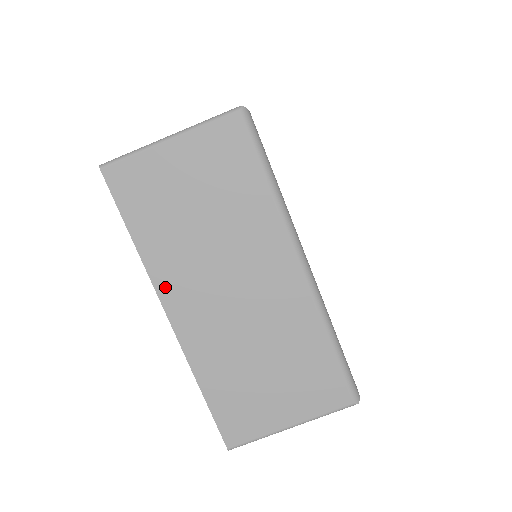
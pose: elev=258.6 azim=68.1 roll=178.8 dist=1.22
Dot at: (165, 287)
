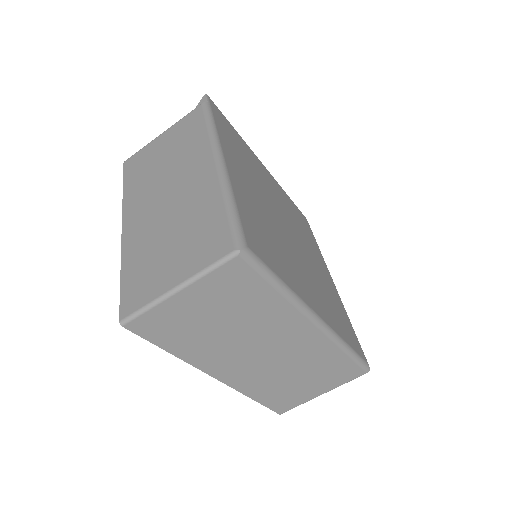
Dot at: (208, 367)
